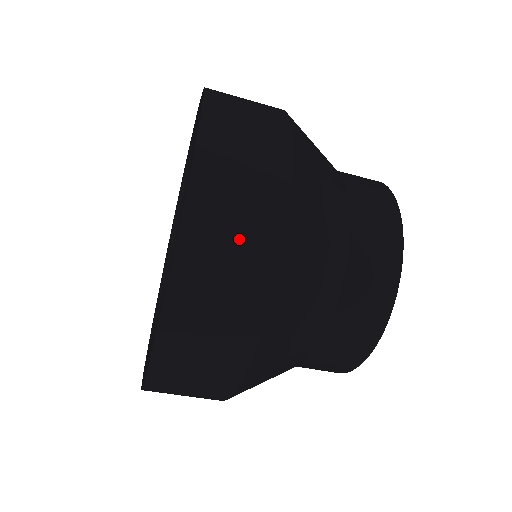
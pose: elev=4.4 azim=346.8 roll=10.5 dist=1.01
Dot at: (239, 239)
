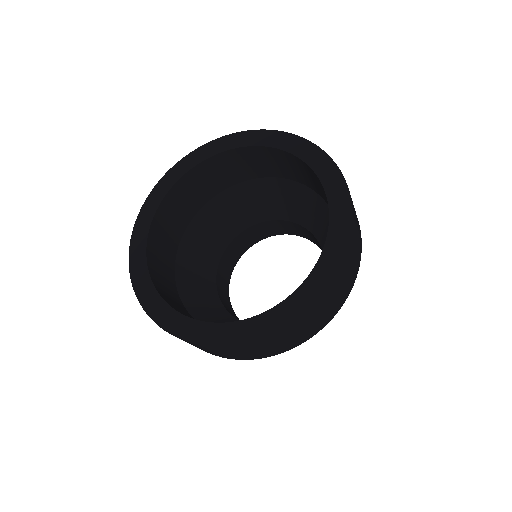
Dot at: (330, 307)
